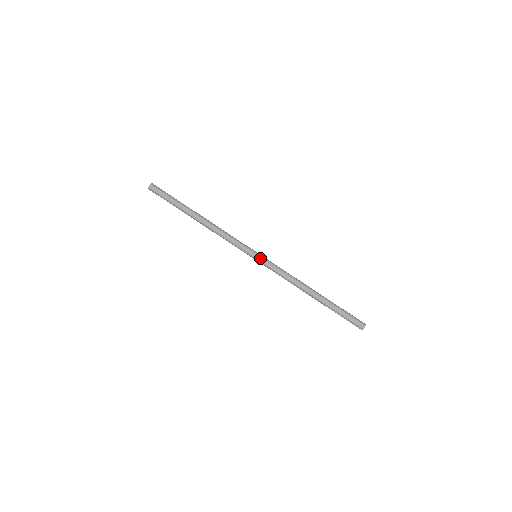
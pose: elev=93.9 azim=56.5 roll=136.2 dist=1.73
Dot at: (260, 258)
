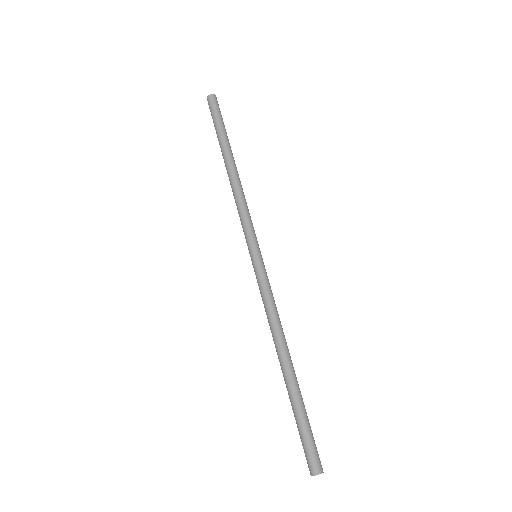
Dot at: (258, 260)
